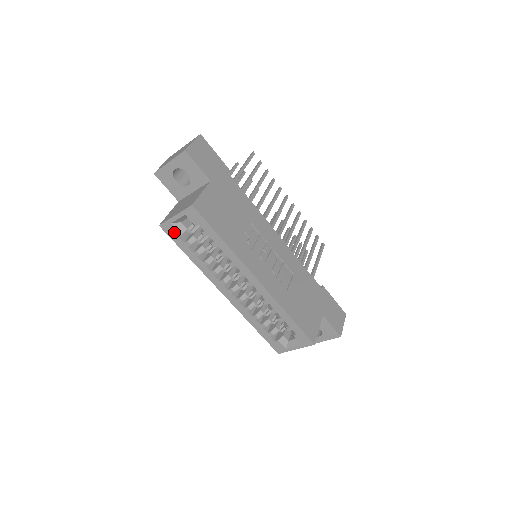
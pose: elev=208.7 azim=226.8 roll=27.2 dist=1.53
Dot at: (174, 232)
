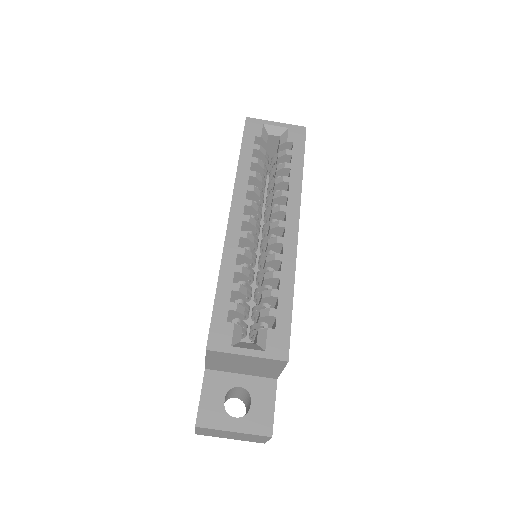
Dot at: (255, 131)
